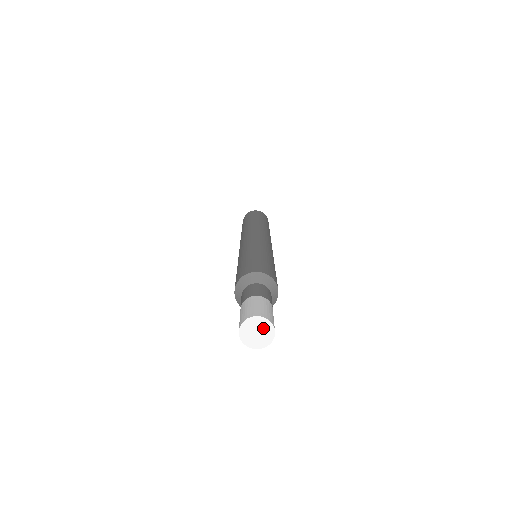
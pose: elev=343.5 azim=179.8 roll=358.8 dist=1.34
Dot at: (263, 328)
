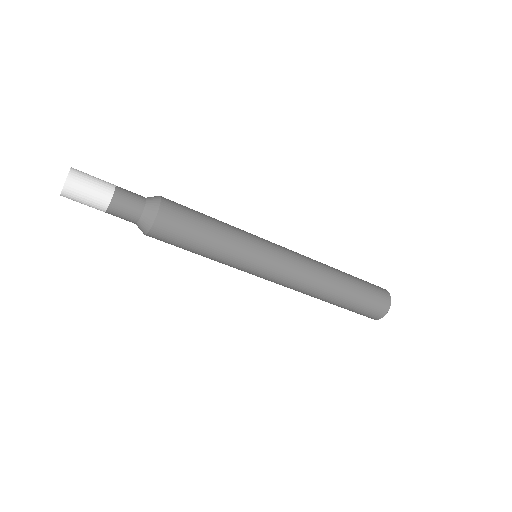
Dot at: occluded
